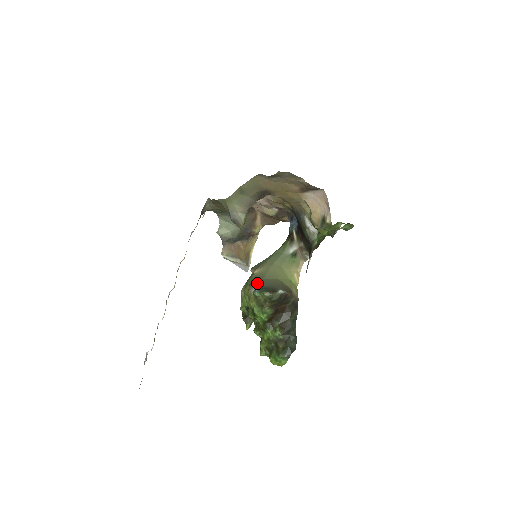
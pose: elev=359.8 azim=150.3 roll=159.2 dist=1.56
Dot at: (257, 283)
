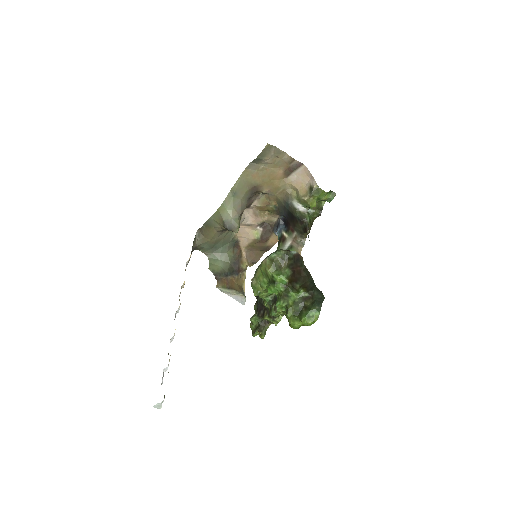
Dot at: occluded
